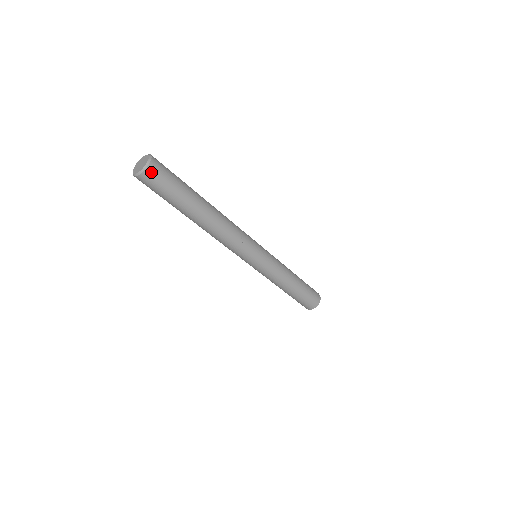
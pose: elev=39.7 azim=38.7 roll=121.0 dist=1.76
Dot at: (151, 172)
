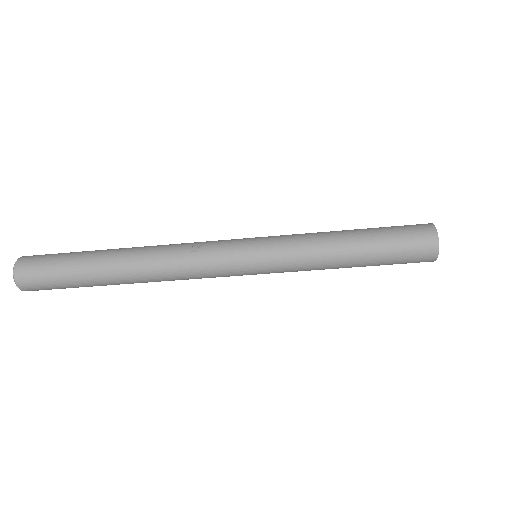
Dot at: (22, 268)
